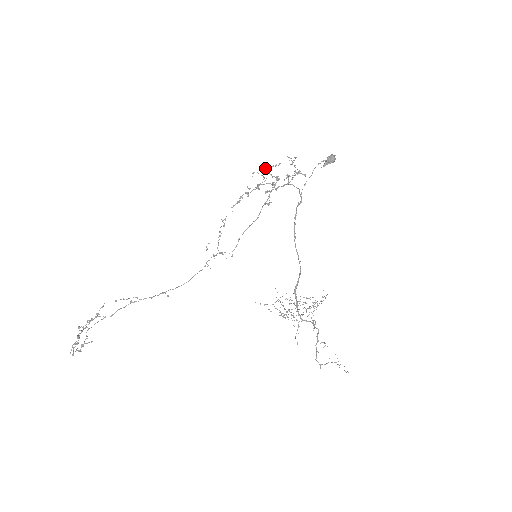
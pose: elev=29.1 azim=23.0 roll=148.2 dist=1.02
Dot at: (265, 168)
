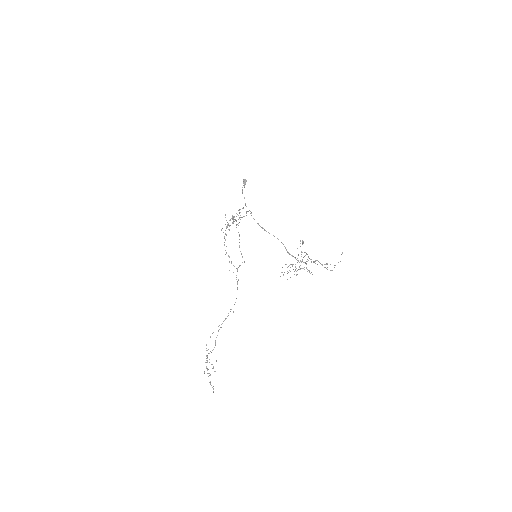
Dot at: occluded
